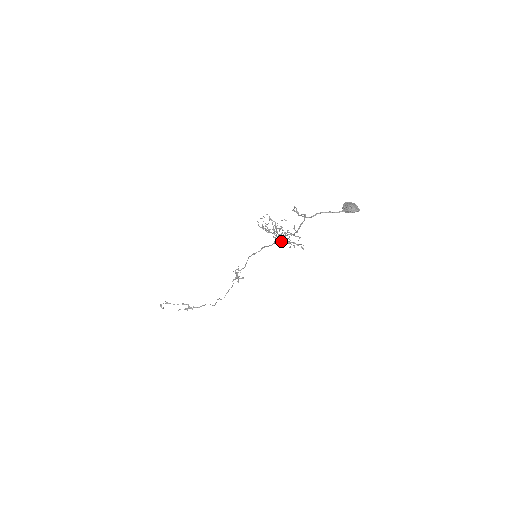
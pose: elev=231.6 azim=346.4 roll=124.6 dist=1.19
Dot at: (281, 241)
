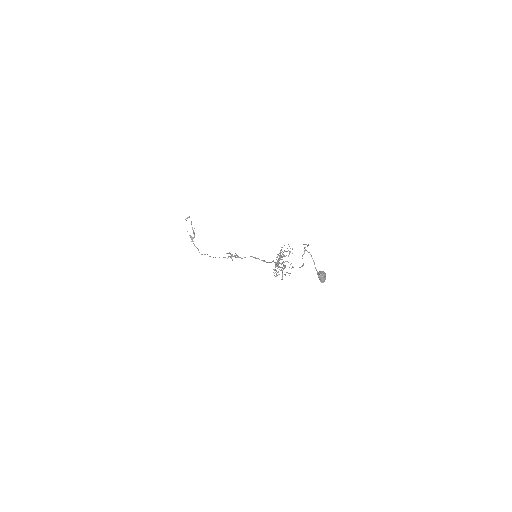
Dot at: (275, 263)
